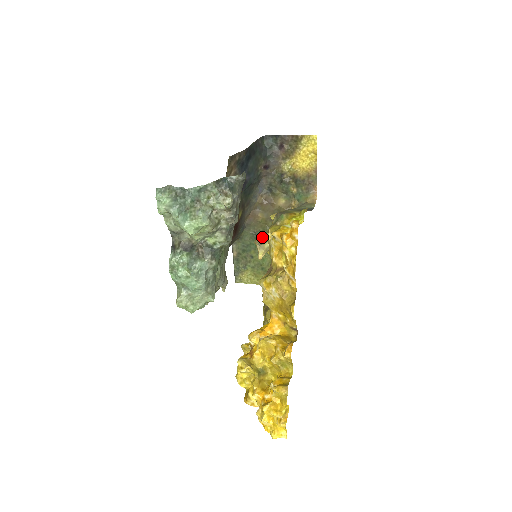
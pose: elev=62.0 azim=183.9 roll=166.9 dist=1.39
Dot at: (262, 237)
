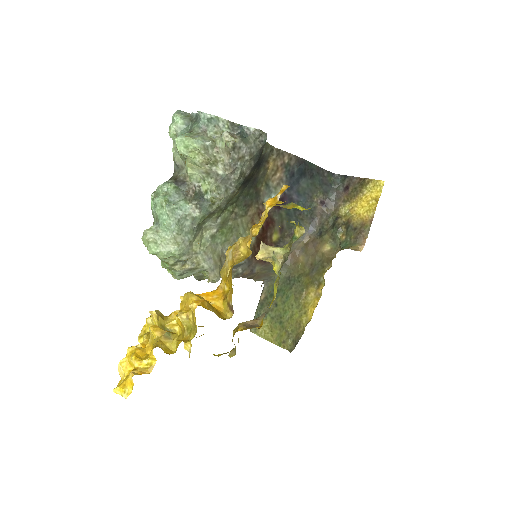
Dot at: occluded
